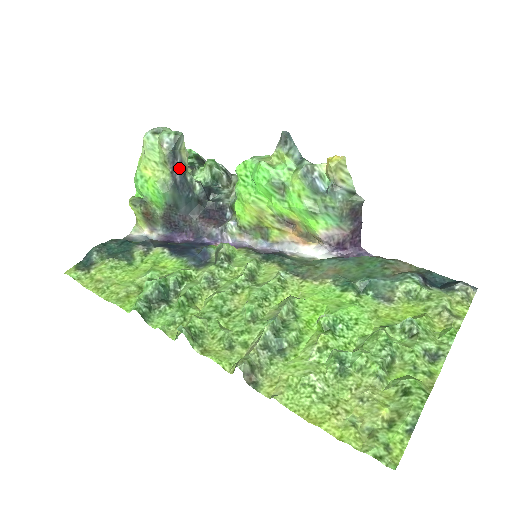
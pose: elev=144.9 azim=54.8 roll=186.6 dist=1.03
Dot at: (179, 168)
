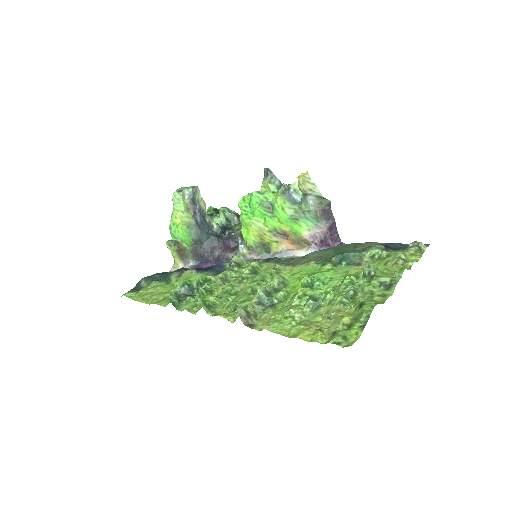
Dot at: (199, 212)
